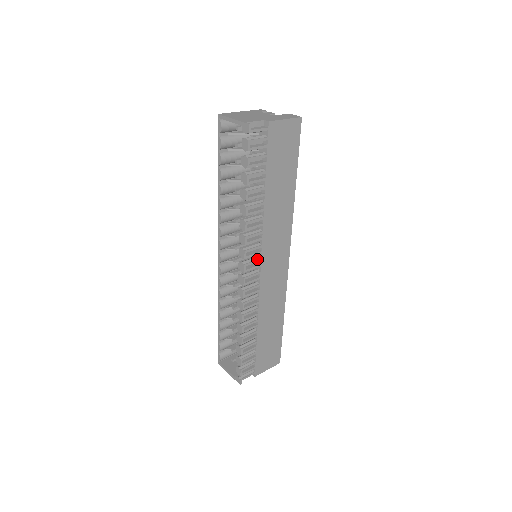
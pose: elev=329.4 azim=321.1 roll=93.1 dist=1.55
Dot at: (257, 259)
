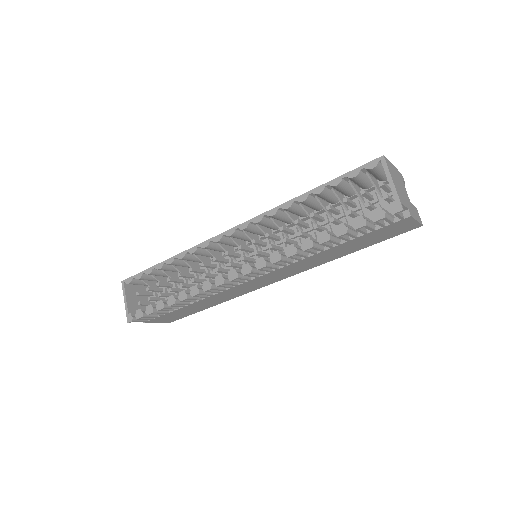
Dot at: (262, 273)
